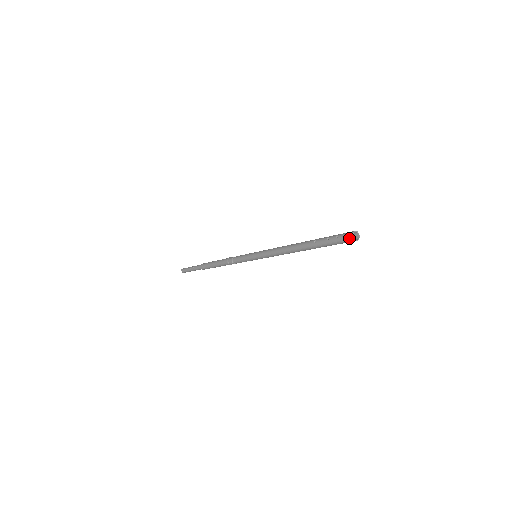
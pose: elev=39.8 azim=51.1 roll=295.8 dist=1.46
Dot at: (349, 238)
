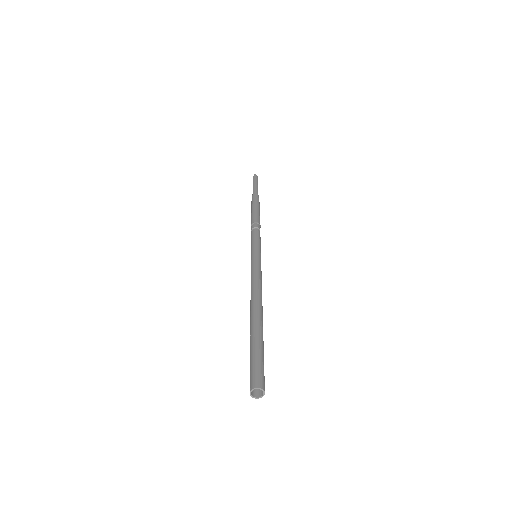
Dot at: (251, 391)
